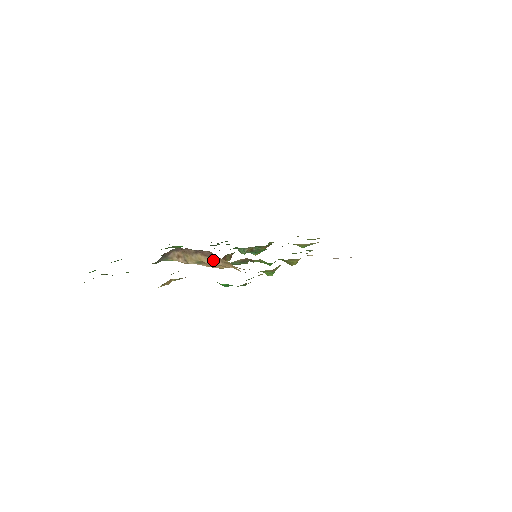
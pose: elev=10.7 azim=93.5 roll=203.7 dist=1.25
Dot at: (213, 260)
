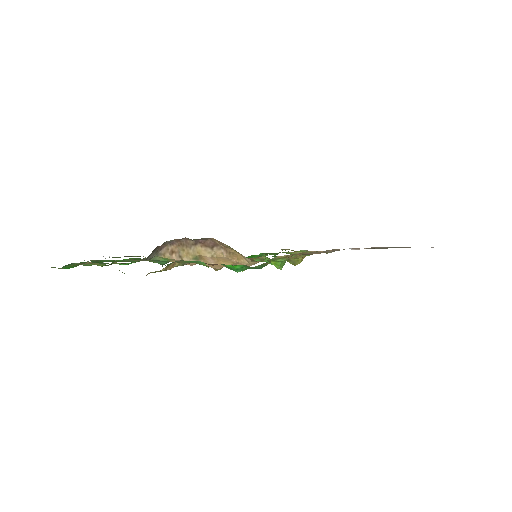
Dot at: (216, 251)
